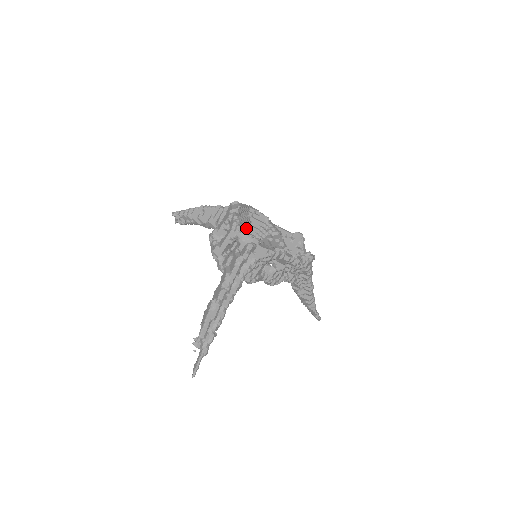
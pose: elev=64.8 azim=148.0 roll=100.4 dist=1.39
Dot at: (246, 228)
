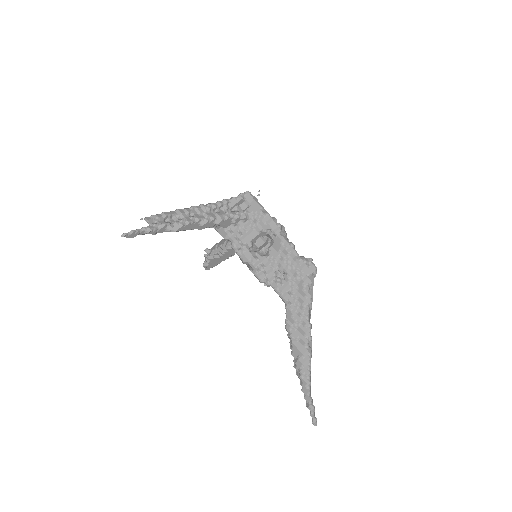
Dot at: occluded
